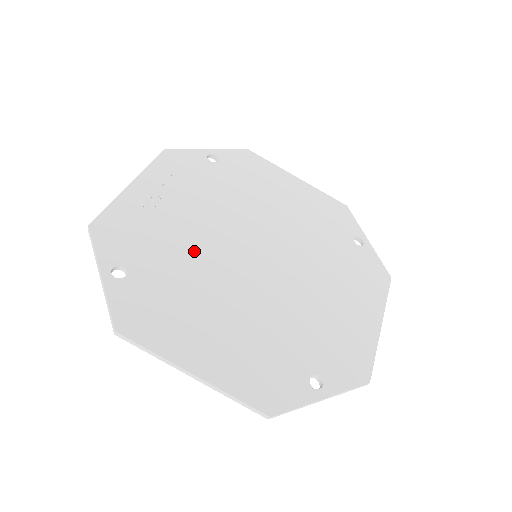
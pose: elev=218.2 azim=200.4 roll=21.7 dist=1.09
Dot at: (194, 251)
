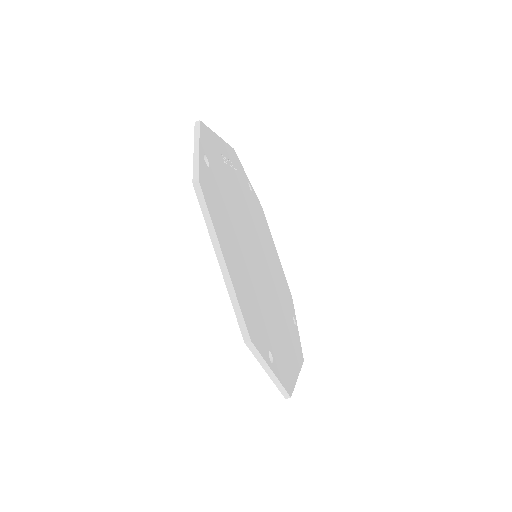
Dot at: (236, 208)
